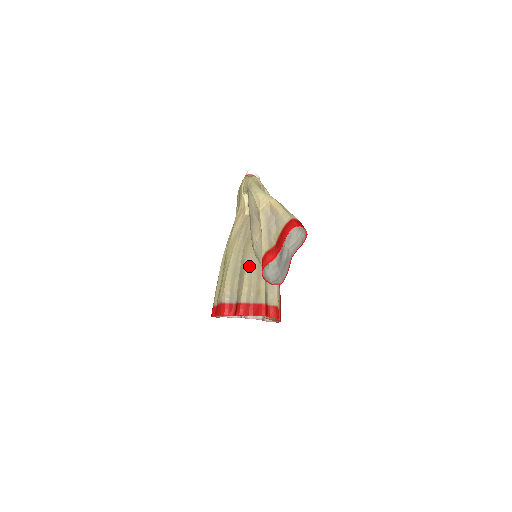
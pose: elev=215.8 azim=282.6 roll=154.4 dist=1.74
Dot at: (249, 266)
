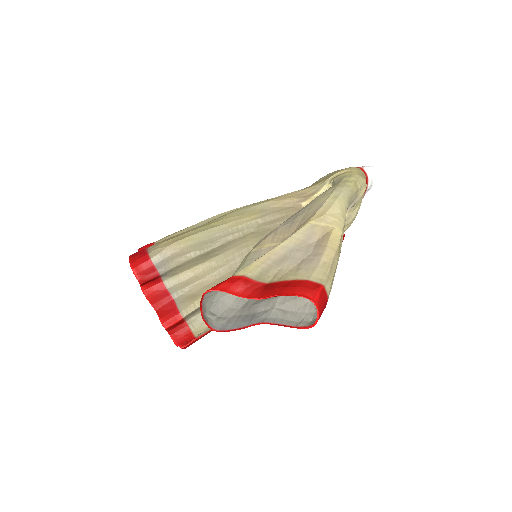
Dot at: (225, 258)
